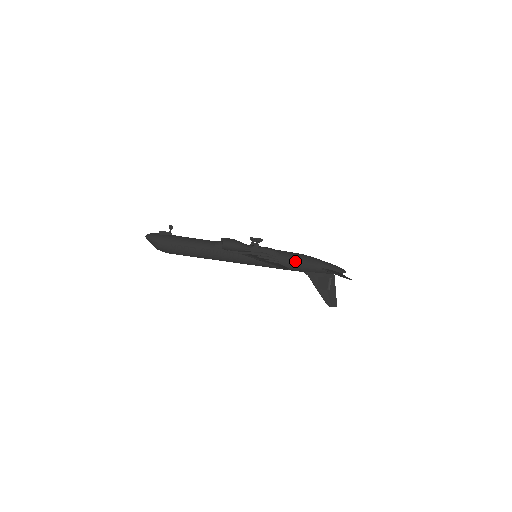
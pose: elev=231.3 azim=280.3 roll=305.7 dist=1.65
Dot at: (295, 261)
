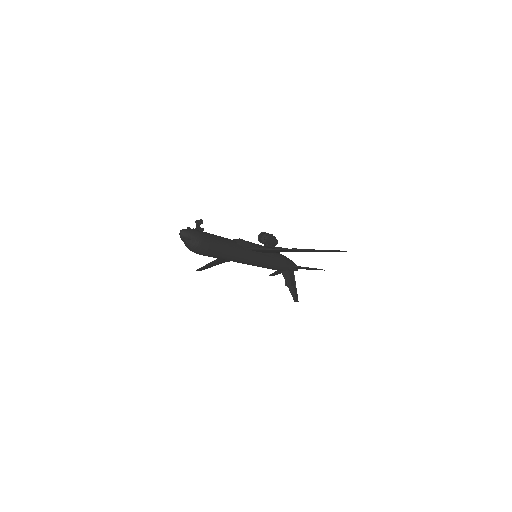
Dot at: (282, 259)
